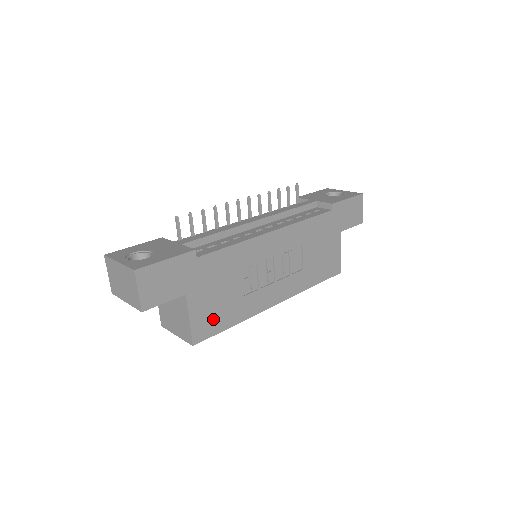
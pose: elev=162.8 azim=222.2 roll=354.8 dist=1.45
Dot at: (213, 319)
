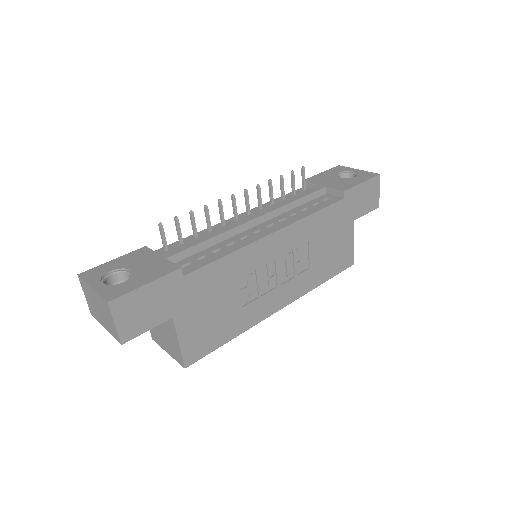
Dot at: (207, 337)
